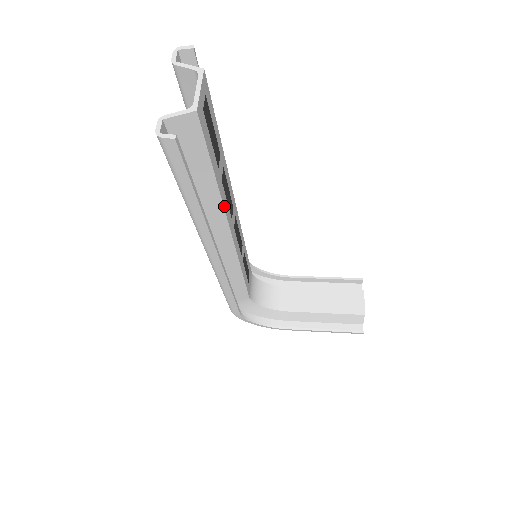
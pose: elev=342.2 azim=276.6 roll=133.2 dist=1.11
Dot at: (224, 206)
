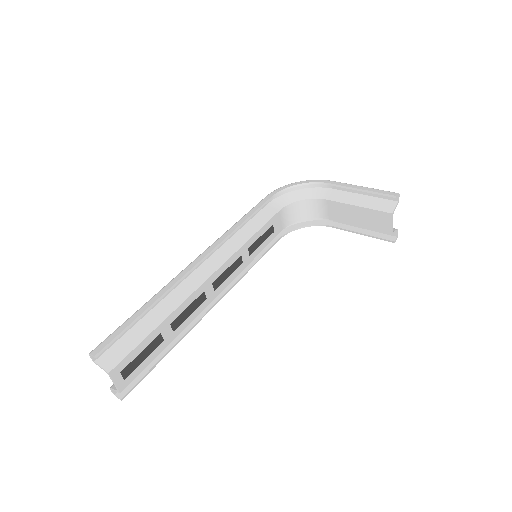
Dot at: (188, 323)
